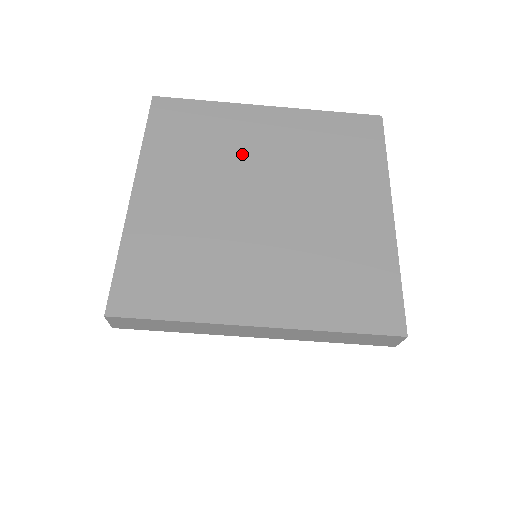
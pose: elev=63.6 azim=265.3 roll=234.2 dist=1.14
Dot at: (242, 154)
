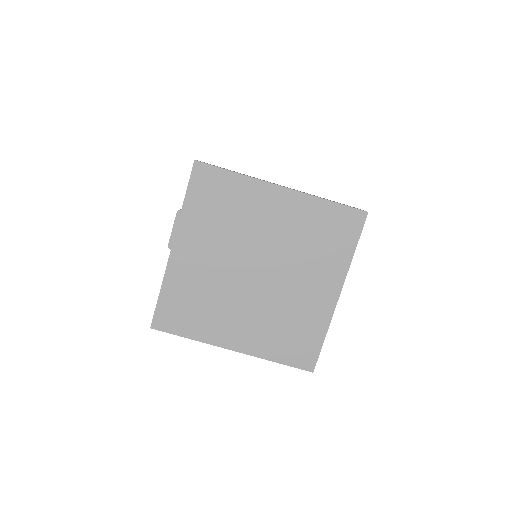
Dot at: (251, 230)
